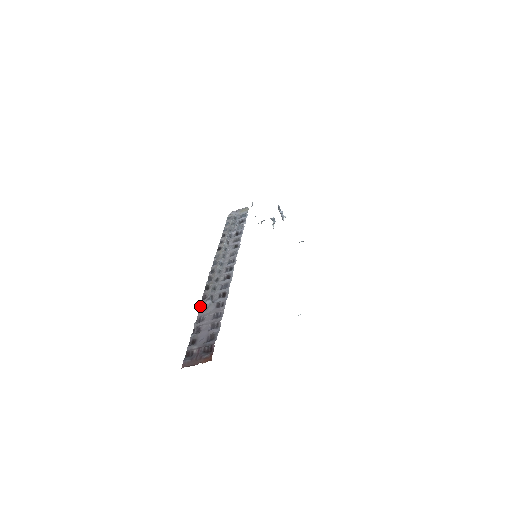
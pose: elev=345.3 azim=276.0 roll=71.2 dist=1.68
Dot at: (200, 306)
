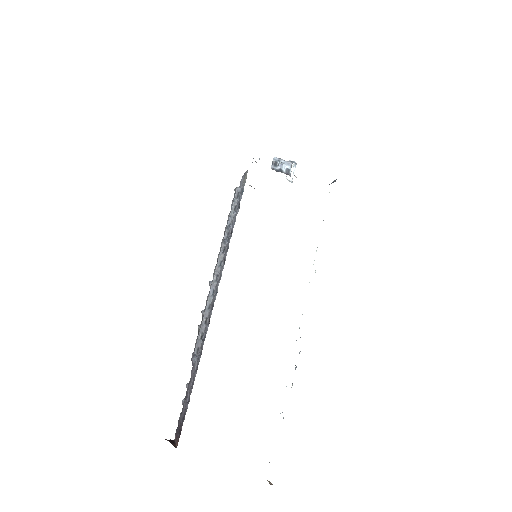
Dot at: occluded
